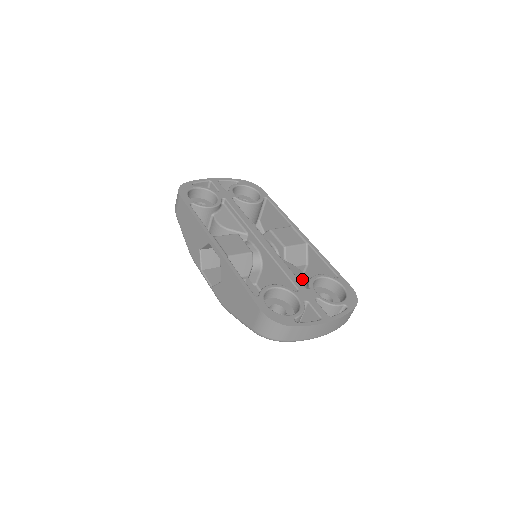
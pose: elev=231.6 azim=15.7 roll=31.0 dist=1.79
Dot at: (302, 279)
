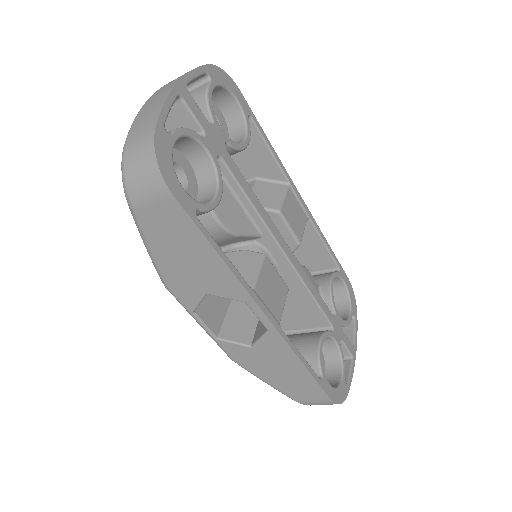
Dot at: occluded
